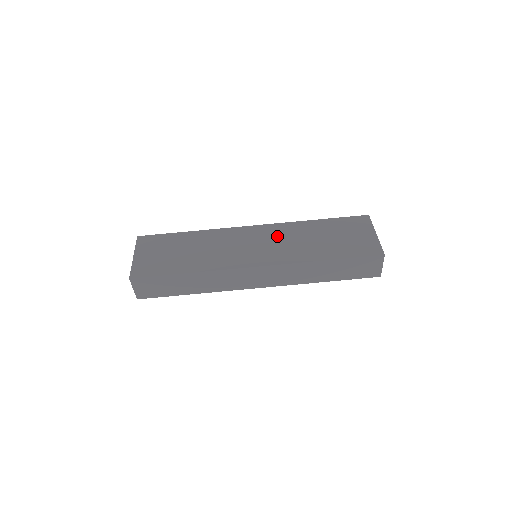
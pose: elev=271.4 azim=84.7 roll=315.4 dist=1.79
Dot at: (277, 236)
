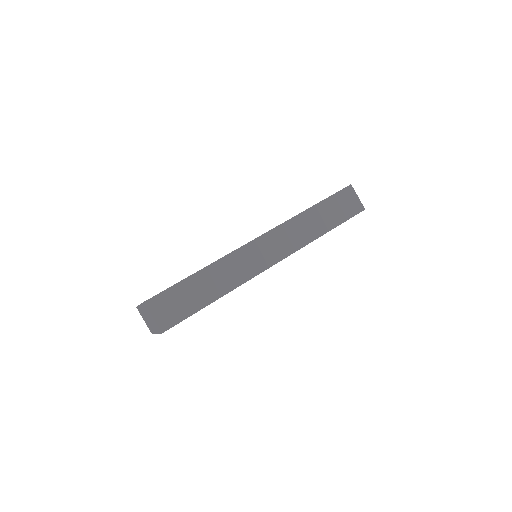
Dot at: occluded
